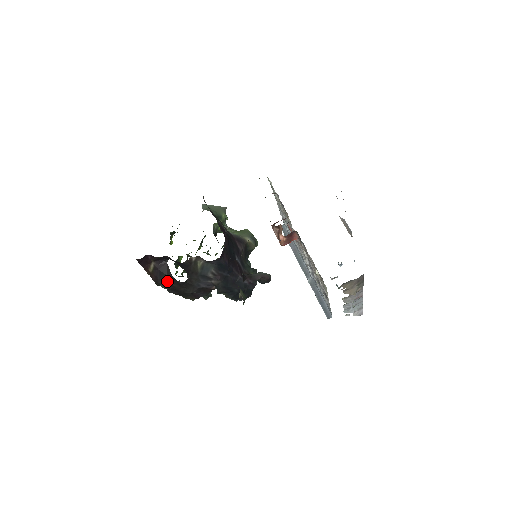
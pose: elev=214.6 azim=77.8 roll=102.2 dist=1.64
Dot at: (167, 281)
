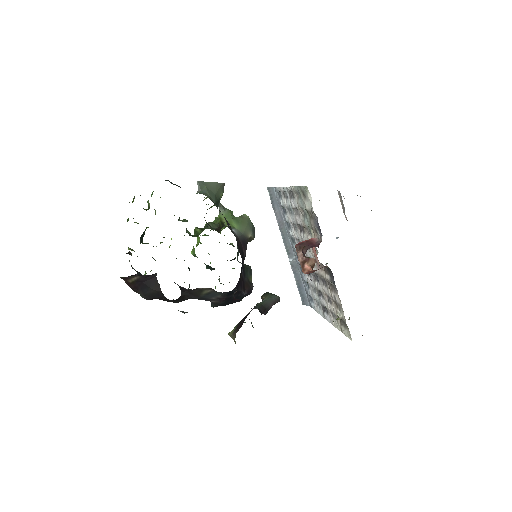
Dot at: (152, 294)
